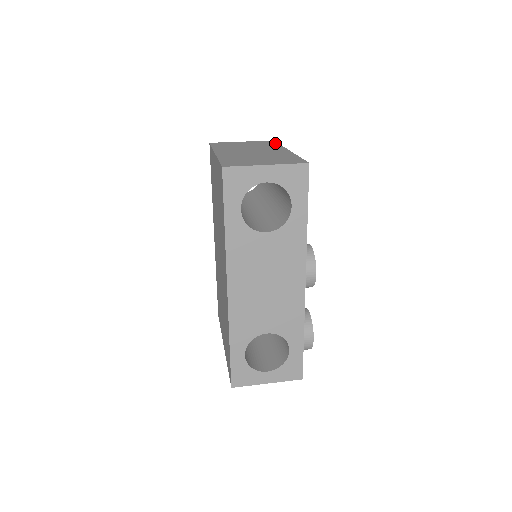
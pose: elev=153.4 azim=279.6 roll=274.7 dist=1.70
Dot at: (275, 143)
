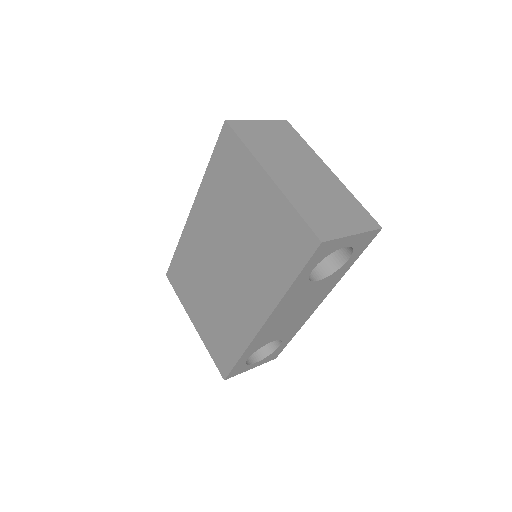
Dot at: (298, 136)
